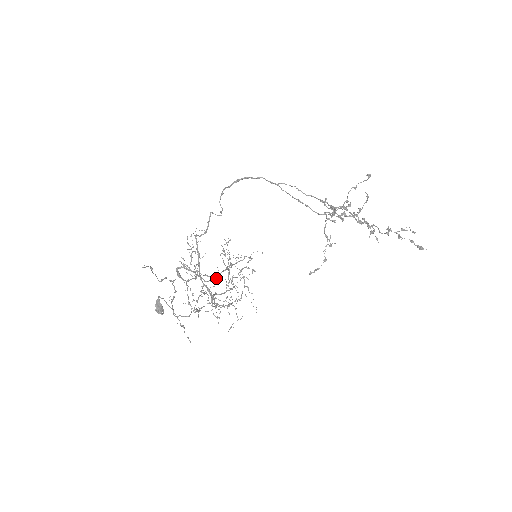
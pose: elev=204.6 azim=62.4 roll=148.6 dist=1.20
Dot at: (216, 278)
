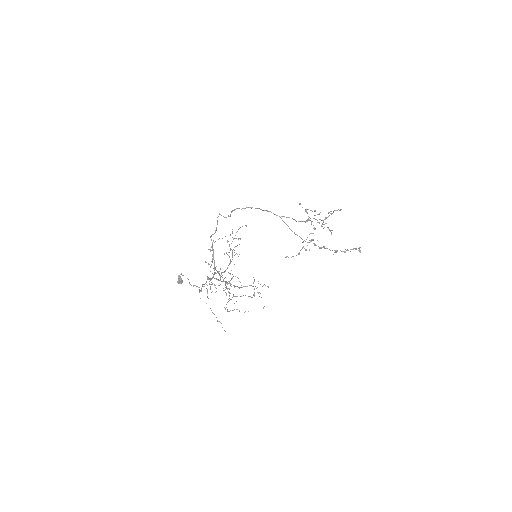
Dot at: (238, 287)
